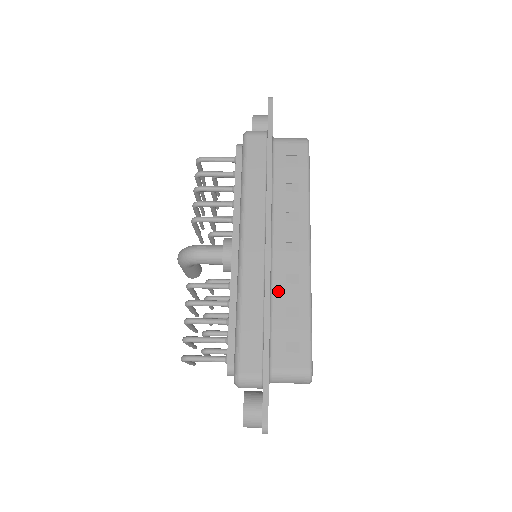
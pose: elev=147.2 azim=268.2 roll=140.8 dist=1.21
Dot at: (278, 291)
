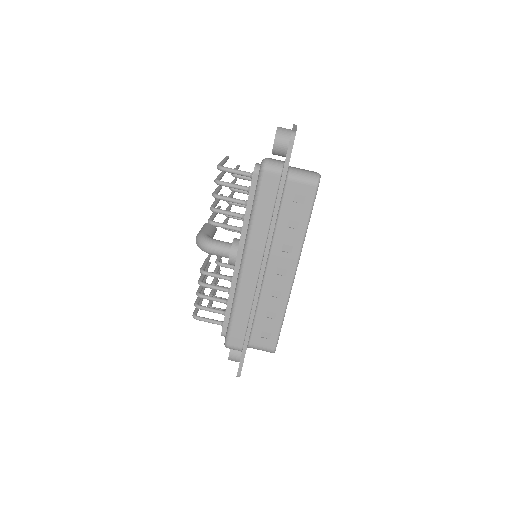
Dot at: (264, 300)
